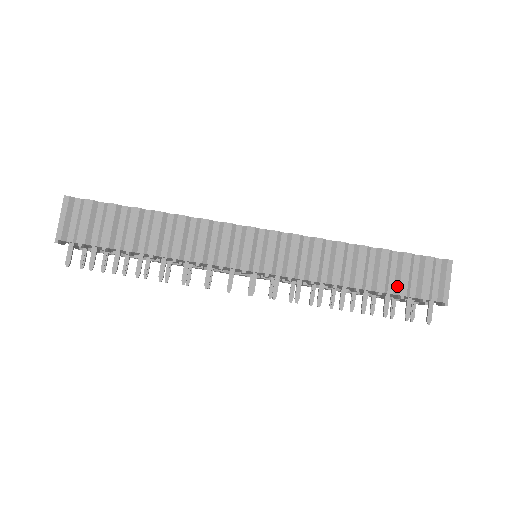
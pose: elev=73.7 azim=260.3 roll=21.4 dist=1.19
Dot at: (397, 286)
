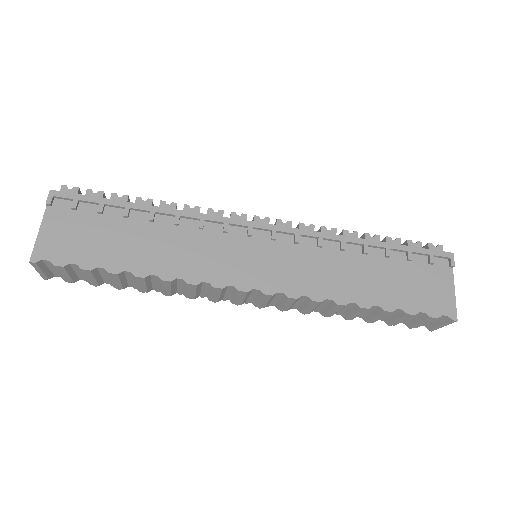
Dot at: (389, 321)
